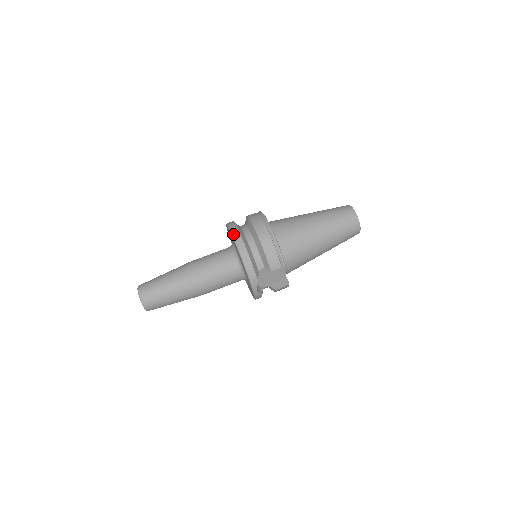
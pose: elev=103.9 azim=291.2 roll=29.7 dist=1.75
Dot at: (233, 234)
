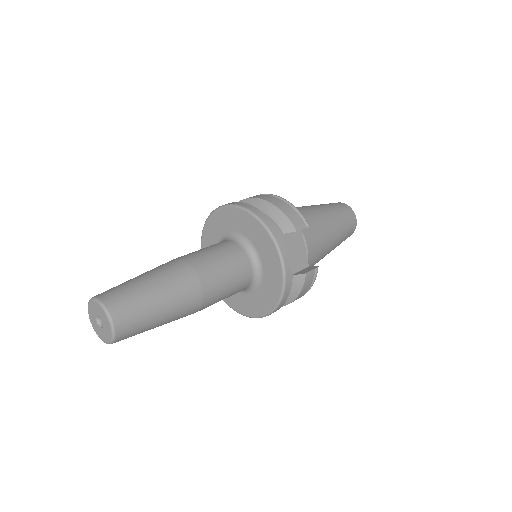
Dot at: (227, 204)
